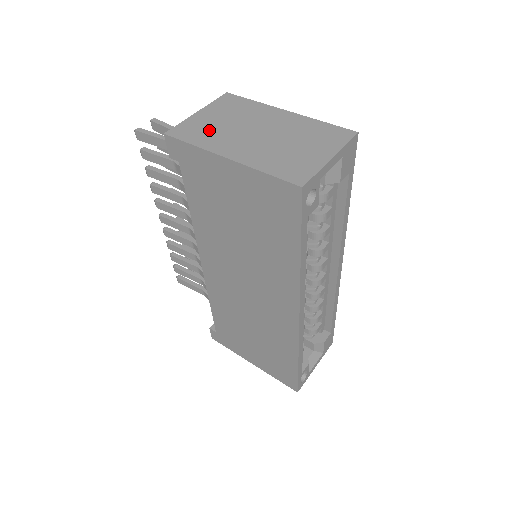
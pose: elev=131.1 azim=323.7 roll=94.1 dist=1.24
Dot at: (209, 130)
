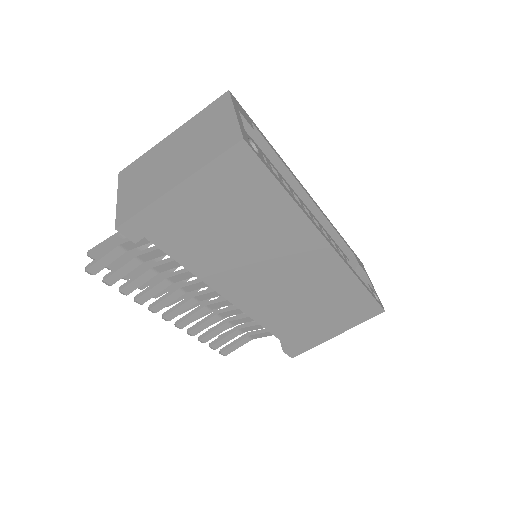
Dot at: (140, 194)
